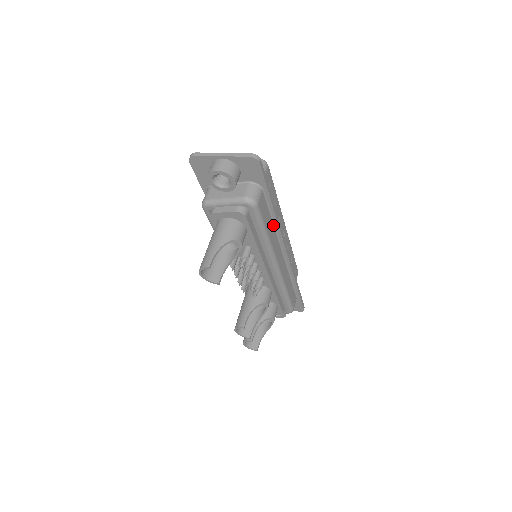
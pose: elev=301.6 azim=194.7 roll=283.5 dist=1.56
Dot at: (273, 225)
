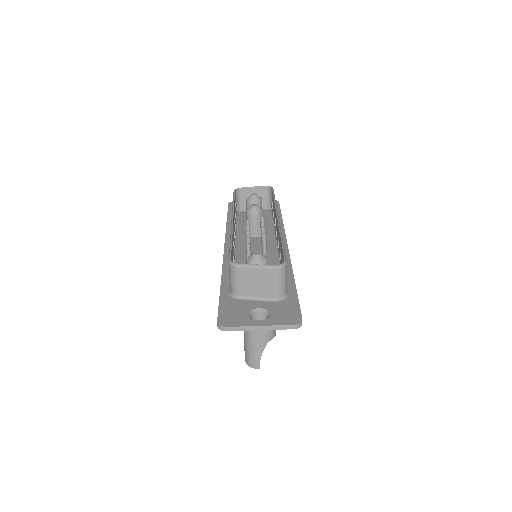
Dot at: occluded
